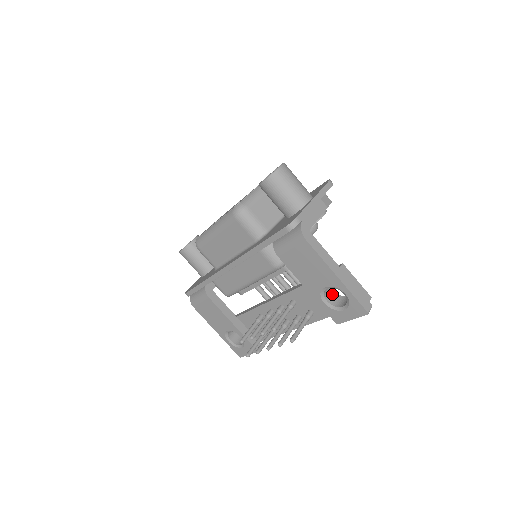
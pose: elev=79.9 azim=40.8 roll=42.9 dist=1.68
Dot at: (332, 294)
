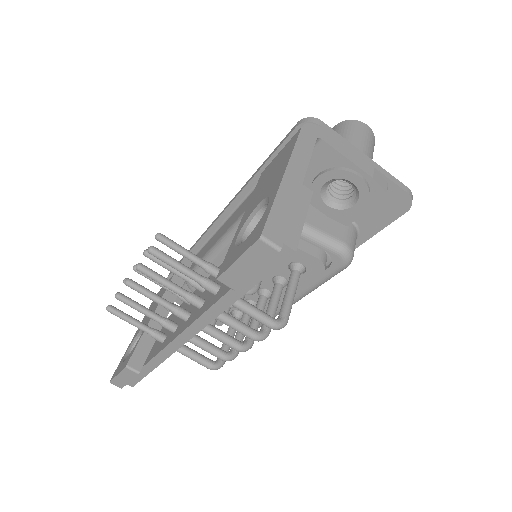
Dot at: occluded
